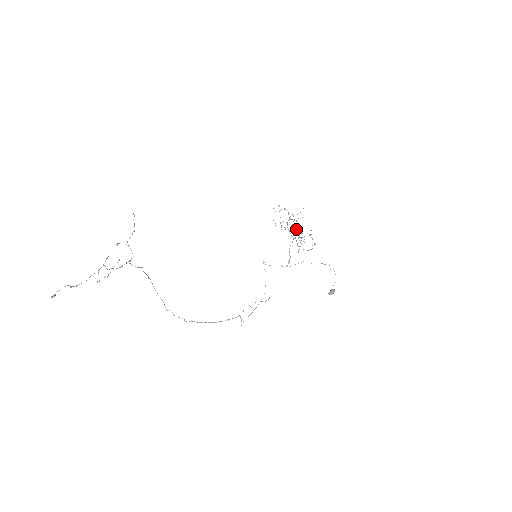
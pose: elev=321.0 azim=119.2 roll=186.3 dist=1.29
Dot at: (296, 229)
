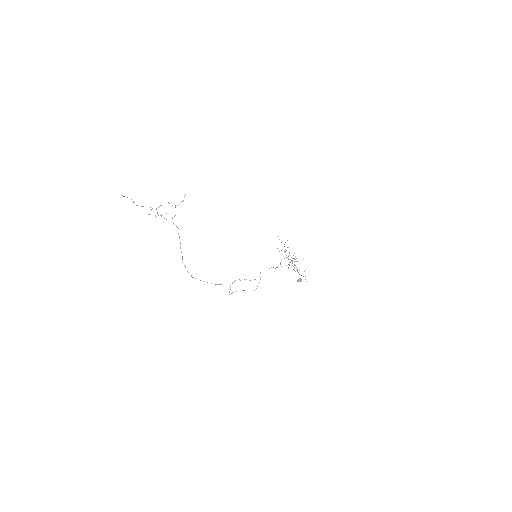
Dot at: occluded
